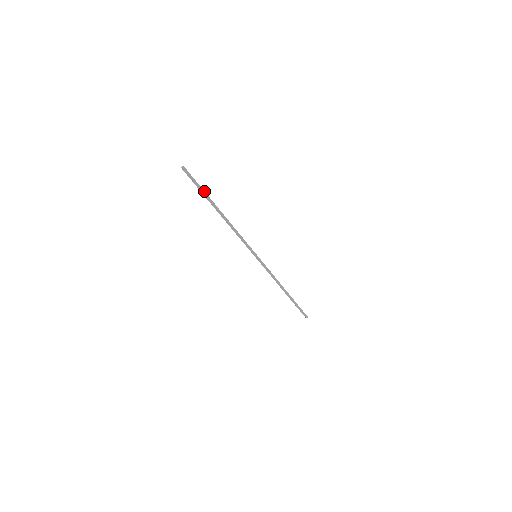
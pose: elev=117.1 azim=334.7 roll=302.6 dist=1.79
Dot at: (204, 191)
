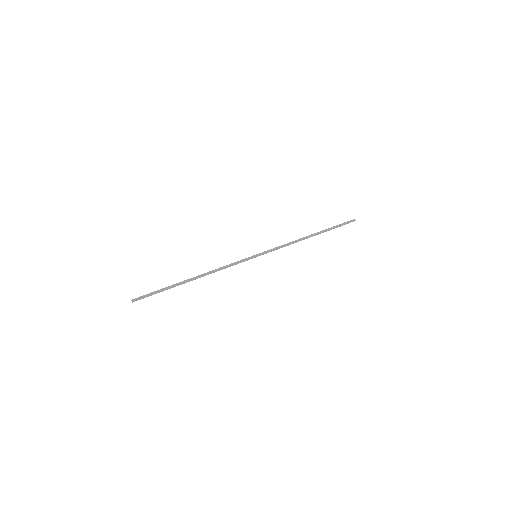
Dot at: (164, 288)
